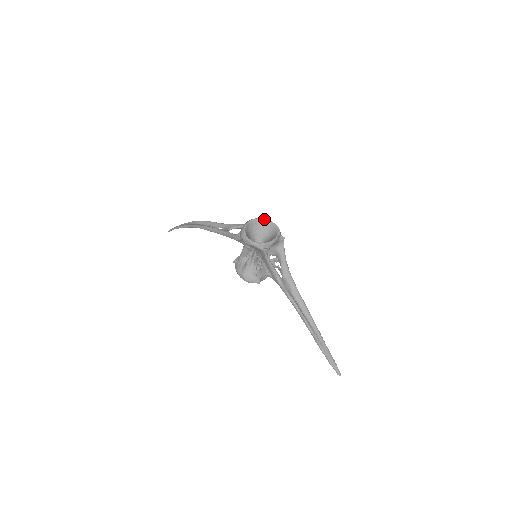
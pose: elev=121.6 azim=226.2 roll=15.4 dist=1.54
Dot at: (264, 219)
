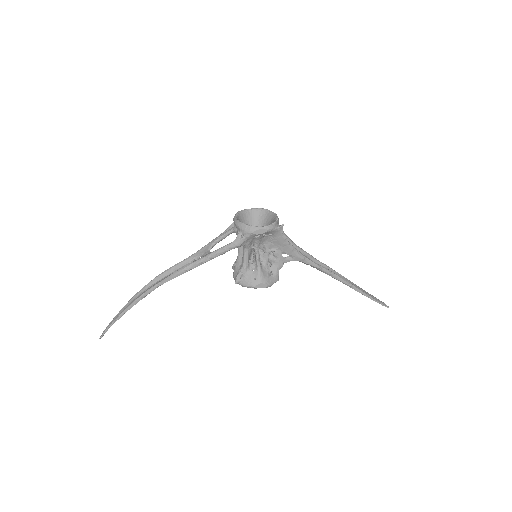
Dot at: (242, 210)
